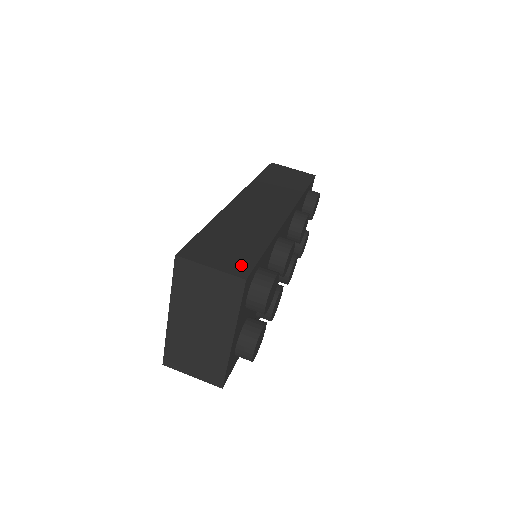
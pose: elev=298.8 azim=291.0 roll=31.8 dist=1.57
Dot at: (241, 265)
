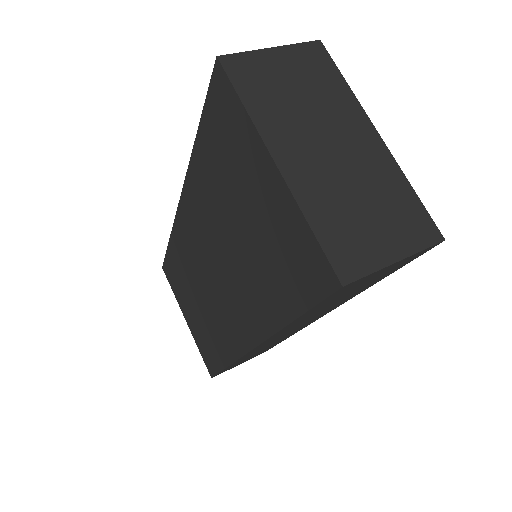
Dot at: occluded
